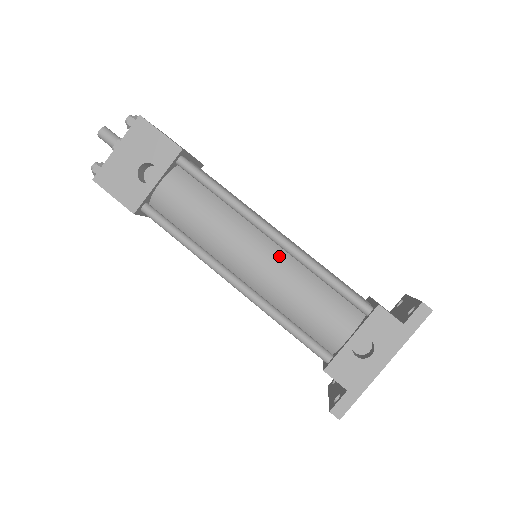
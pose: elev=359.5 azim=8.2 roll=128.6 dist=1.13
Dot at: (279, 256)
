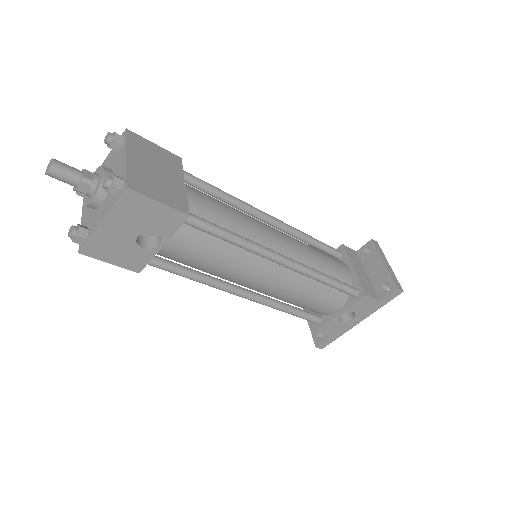
Dot at: (287, 274)
